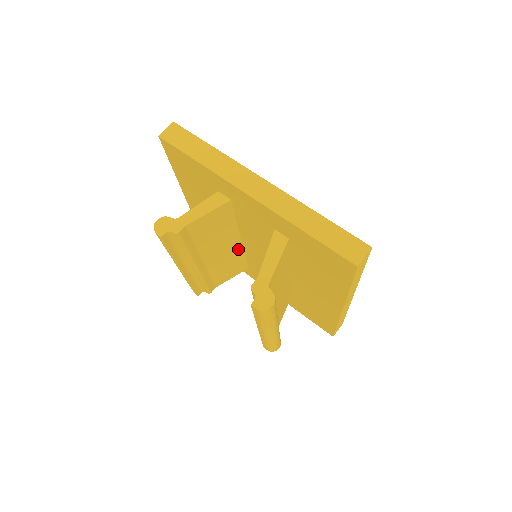
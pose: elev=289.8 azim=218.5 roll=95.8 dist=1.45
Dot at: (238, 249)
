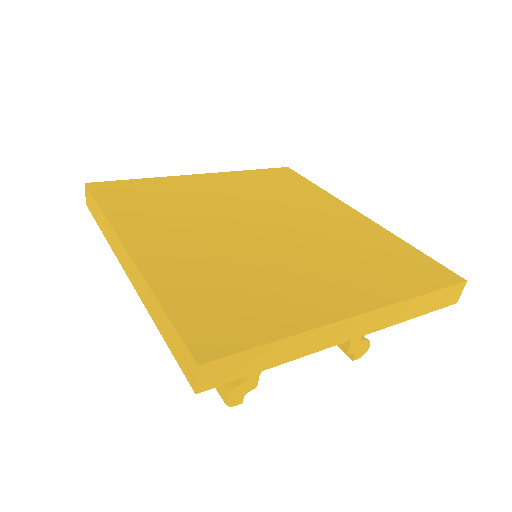
Dot at: occluded
